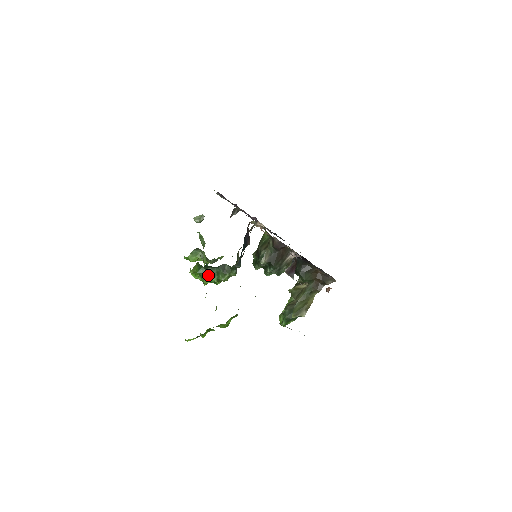
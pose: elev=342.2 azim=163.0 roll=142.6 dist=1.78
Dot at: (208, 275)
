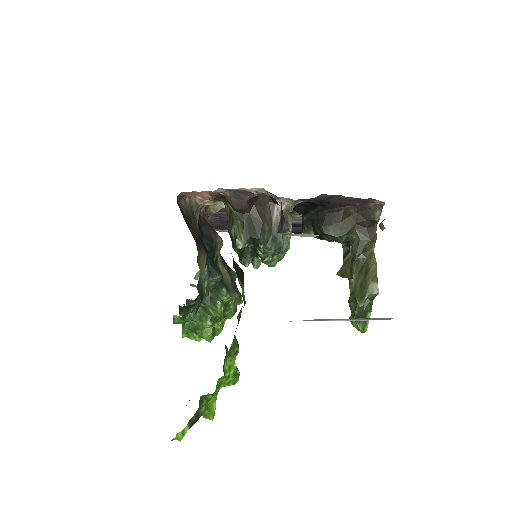
Dot at: occluded
